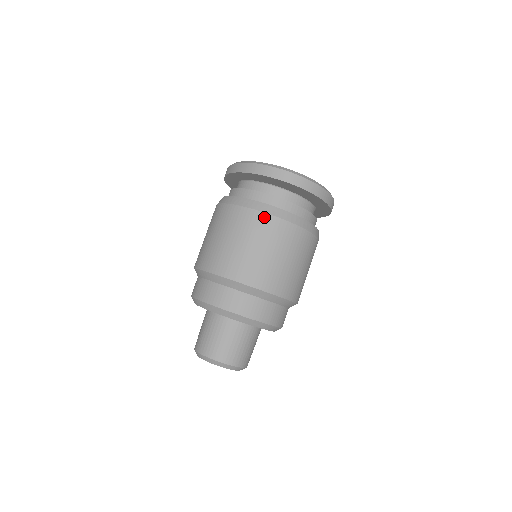
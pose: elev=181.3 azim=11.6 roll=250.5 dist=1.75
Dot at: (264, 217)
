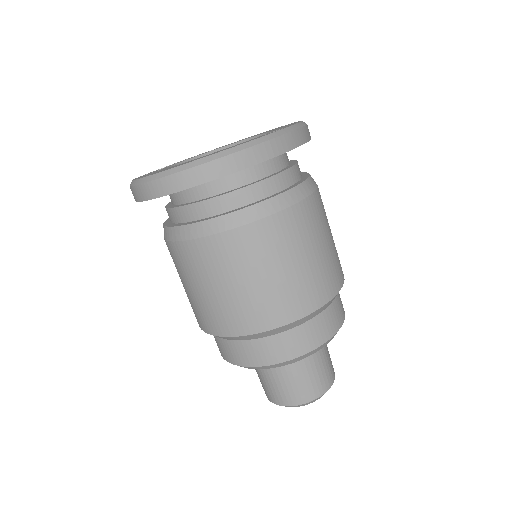
Dot at: (175, 248)
